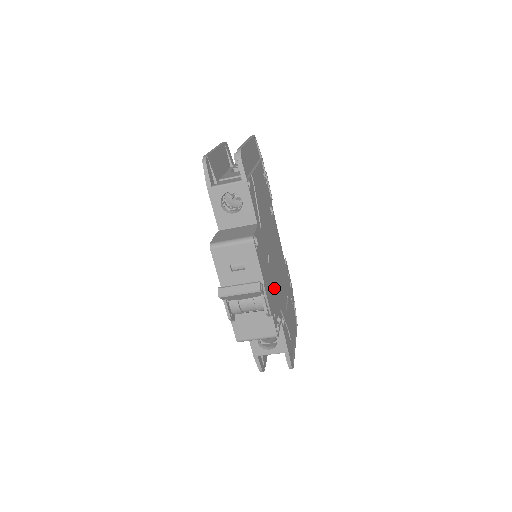
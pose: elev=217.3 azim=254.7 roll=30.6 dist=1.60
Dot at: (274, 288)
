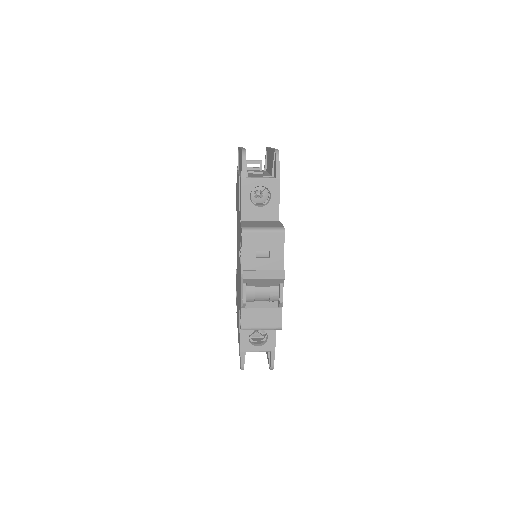
Dot at: occluded
